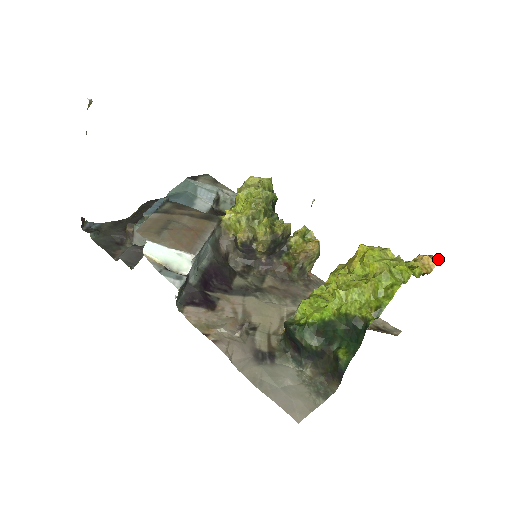
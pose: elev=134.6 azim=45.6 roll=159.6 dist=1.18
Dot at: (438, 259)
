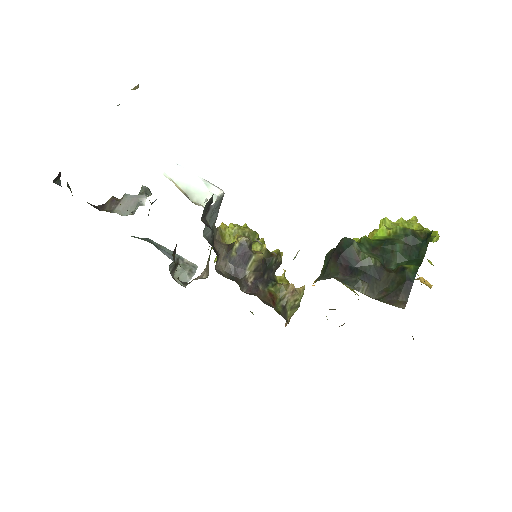
Dot at: (431, 285)
